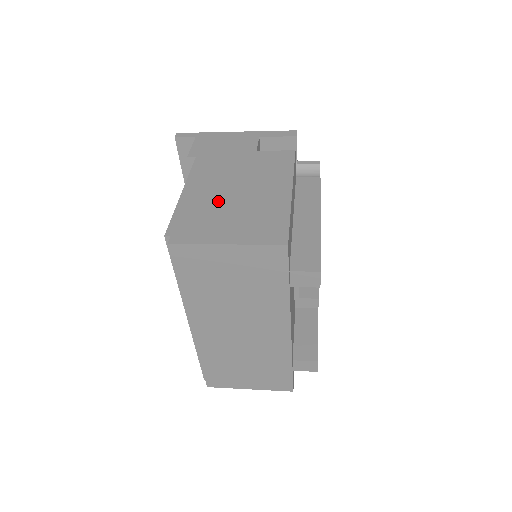
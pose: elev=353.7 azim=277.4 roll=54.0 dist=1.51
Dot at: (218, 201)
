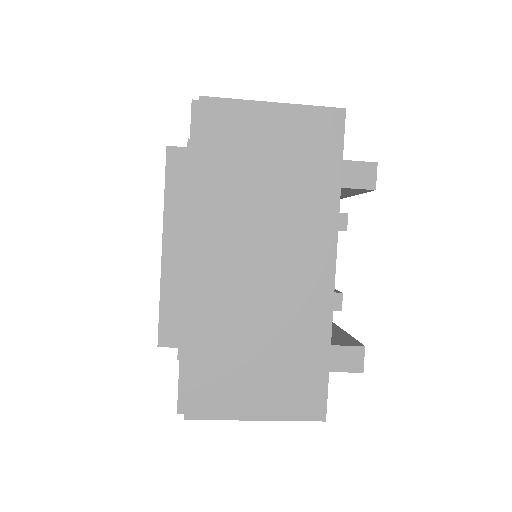
Dot at: occluded
